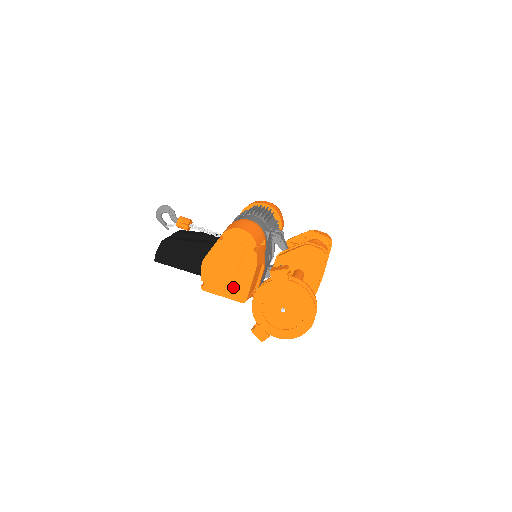
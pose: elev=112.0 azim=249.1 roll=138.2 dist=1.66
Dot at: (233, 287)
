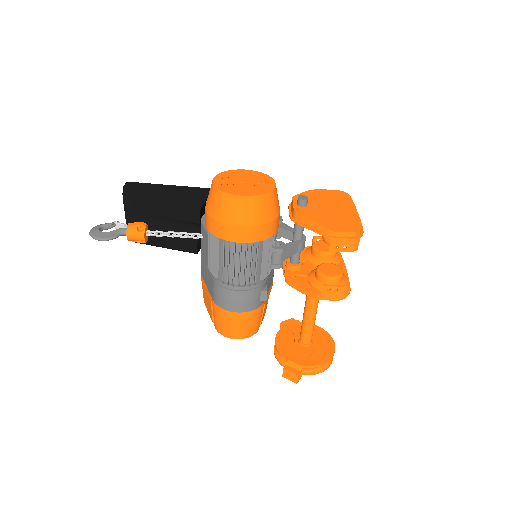
Dot at: occluded
